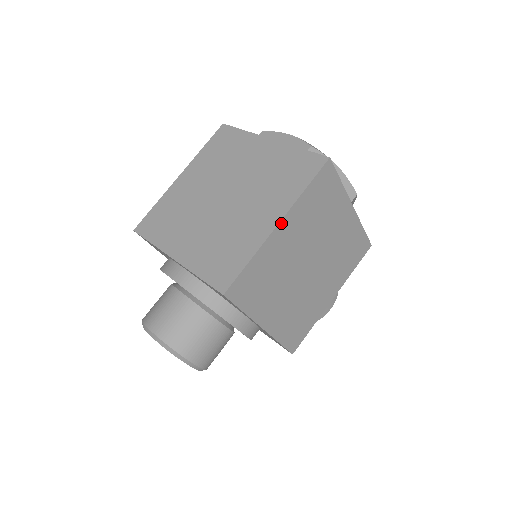
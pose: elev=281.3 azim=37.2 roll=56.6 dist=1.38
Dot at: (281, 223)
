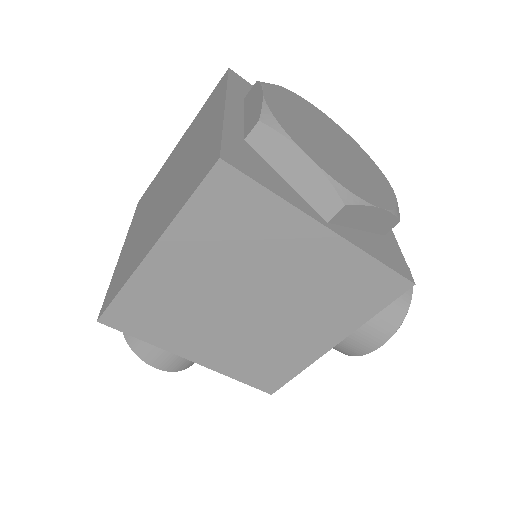
Dot at: (155, 250)
